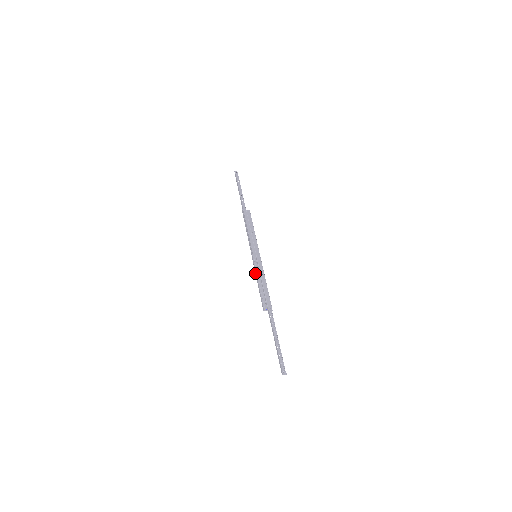
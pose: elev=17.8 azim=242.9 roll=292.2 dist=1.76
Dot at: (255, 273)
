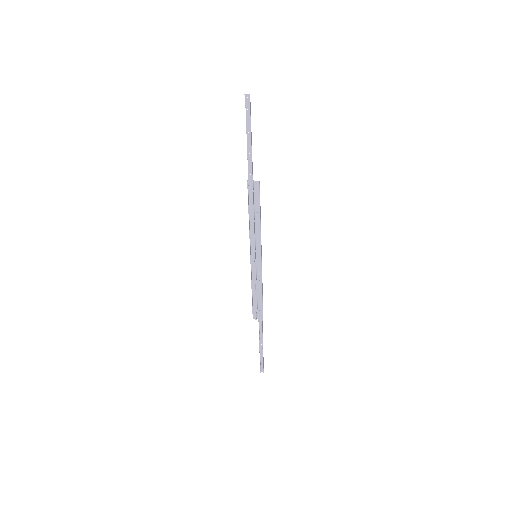
Dot at: (251, 278)
